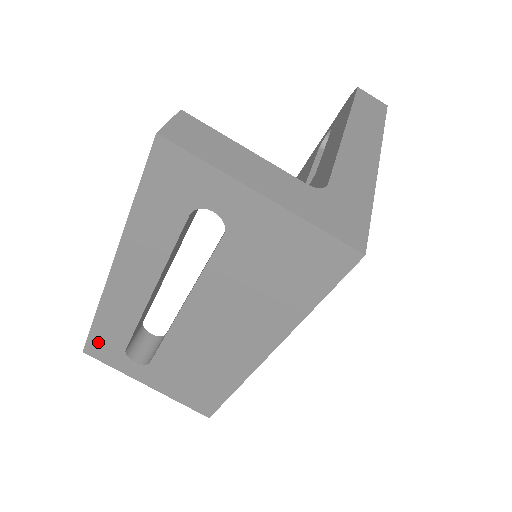
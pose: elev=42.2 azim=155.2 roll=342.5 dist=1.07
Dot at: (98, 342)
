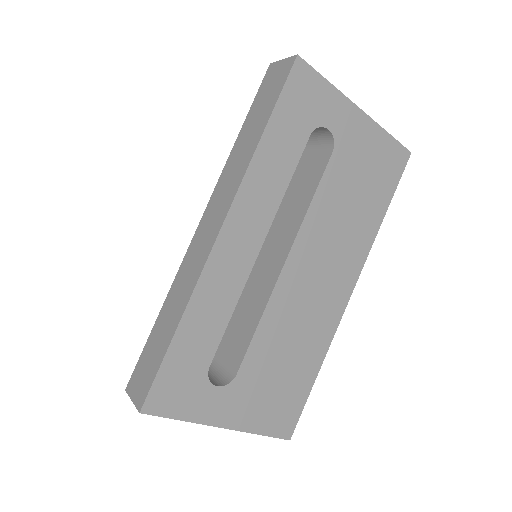
Dot at: (172, 374)
